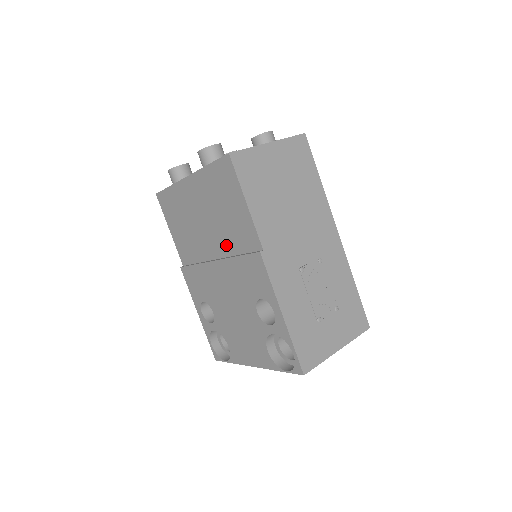
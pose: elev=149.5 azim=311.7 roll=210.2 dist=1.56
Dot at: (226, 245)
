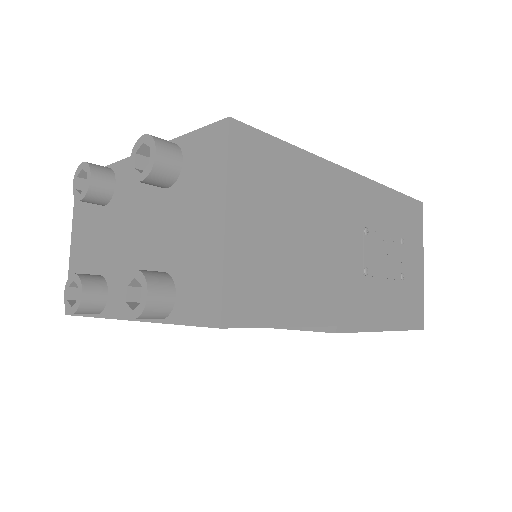
Dot at: occluded
